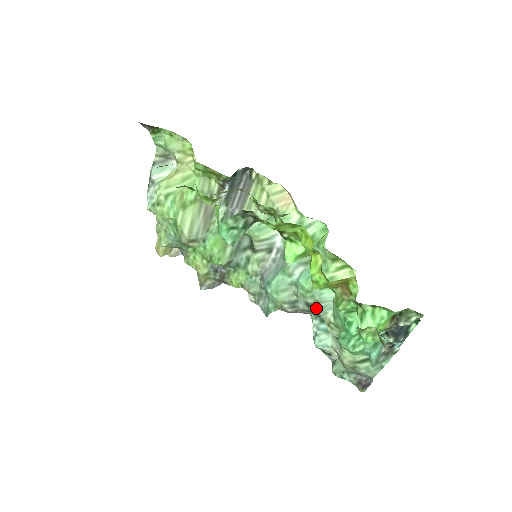
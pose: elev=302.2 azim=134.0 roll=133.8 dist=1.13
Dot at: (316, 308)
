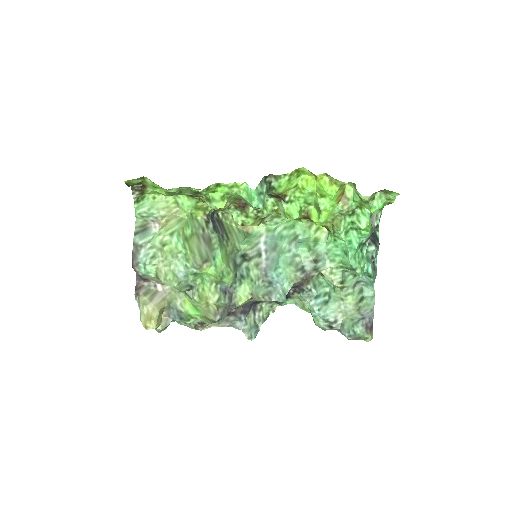
Dot at: (319, 262)
